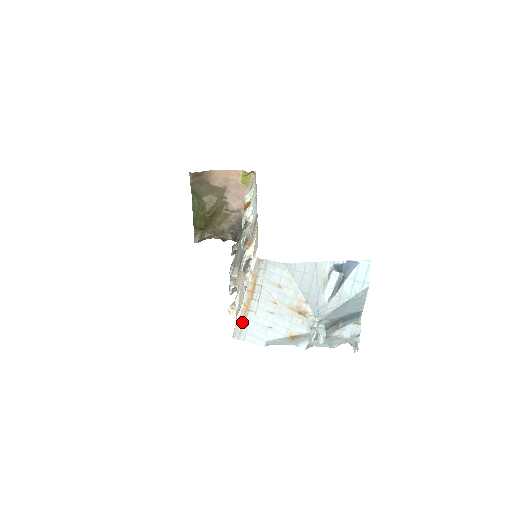
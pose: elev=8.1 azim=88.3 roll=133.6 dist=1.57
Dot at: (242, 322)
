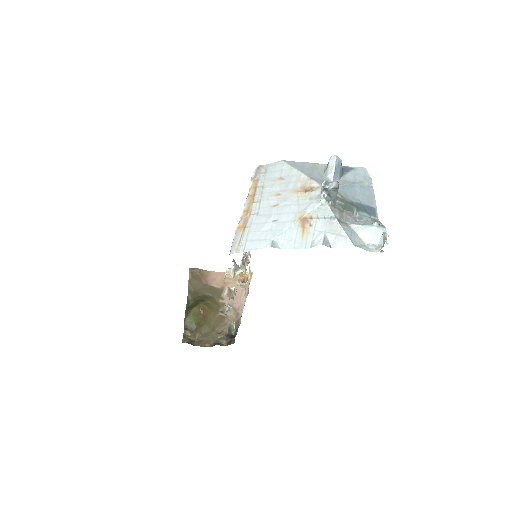
Dot at: (242, 229)
